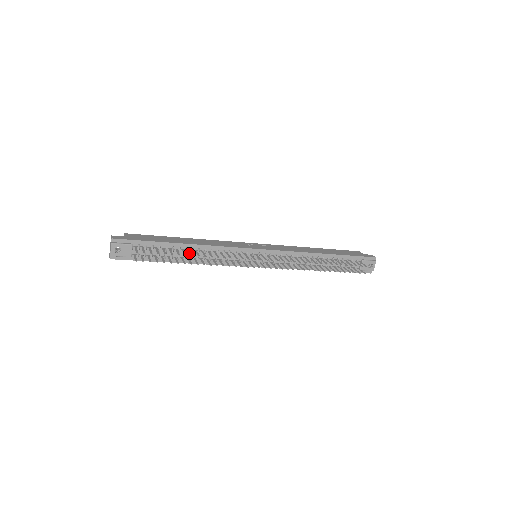
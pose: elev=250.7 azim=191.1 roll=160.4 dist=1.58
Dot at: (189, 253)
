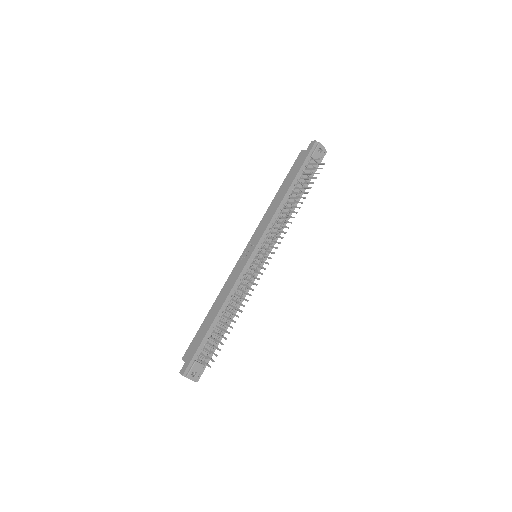
Dot at: occluded
